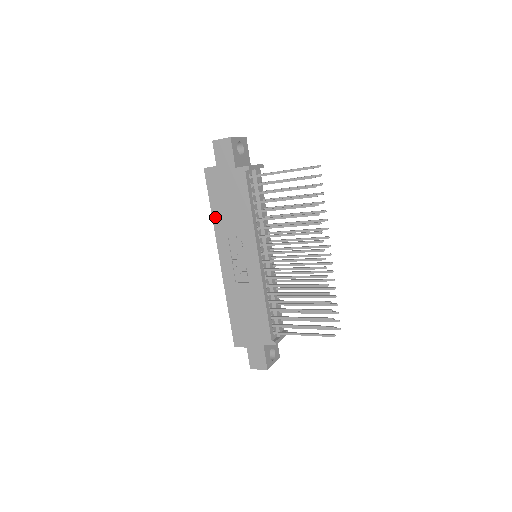
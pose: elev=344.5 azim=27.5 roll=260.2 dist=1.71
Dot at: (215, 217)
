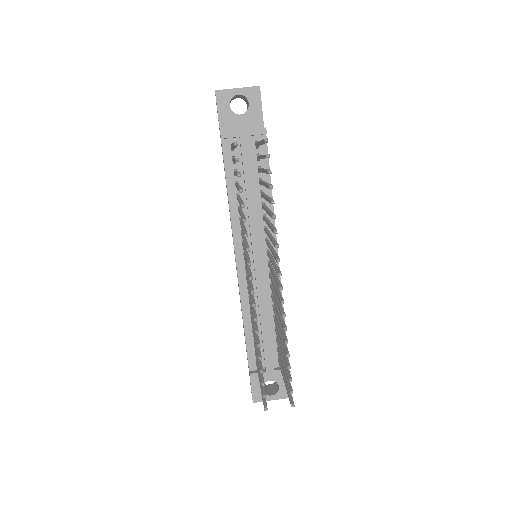
Dot at: occluded
